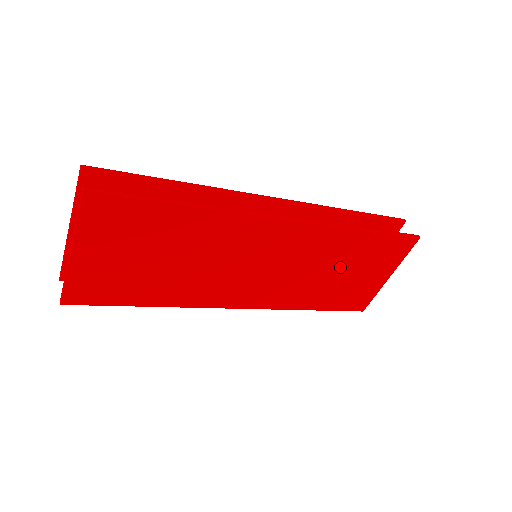
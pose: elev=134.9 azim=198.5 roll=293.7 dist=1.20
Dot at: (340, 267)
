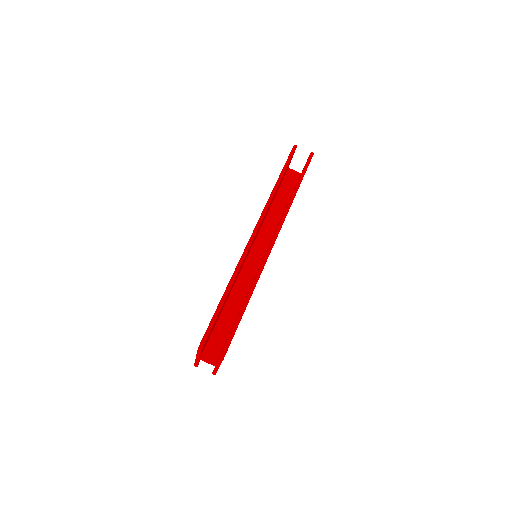
Dot at: occluded
